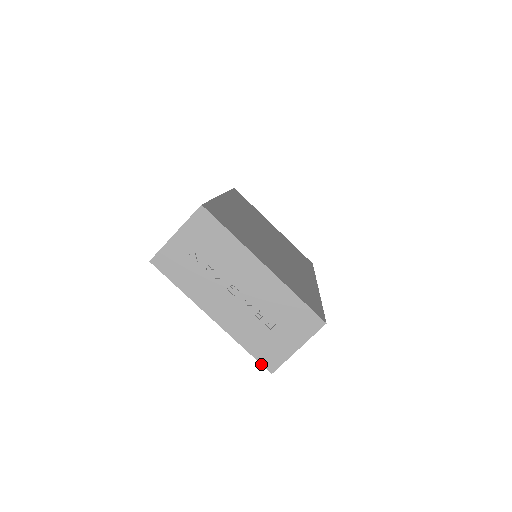
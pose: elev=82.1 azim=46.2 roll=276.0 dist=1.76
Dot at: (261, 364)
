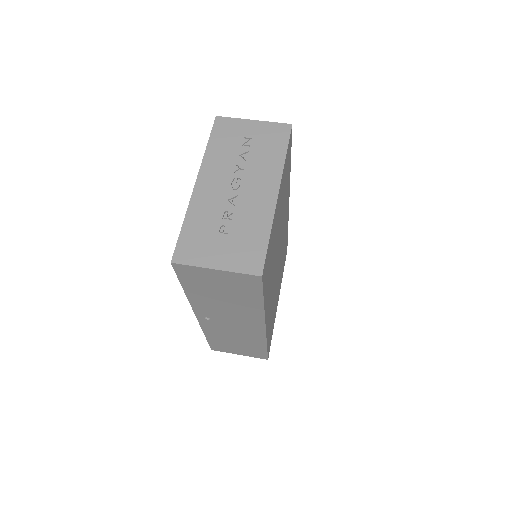
Dot at: (176, 247)
